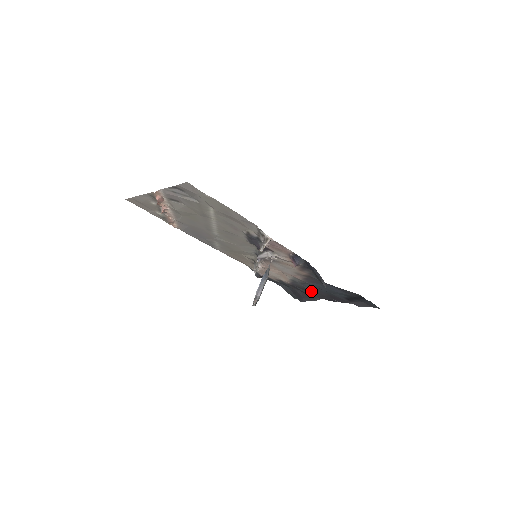
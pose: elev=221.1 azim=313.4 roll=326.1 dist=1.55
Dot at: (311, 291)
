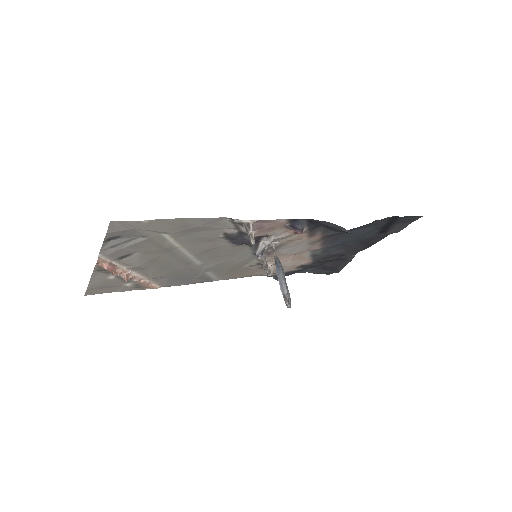
Dot at: (339, 253)
